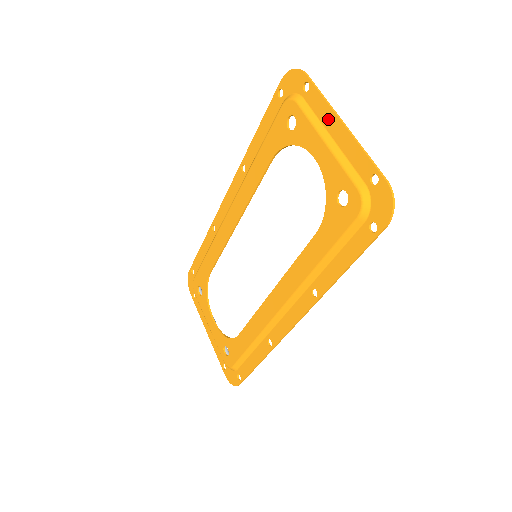
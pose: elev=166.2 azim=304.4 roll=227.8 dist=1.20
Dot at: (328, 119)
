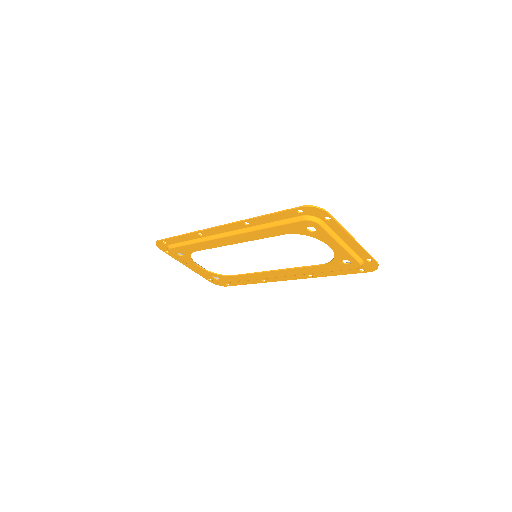
Dot at: (343, 235)
